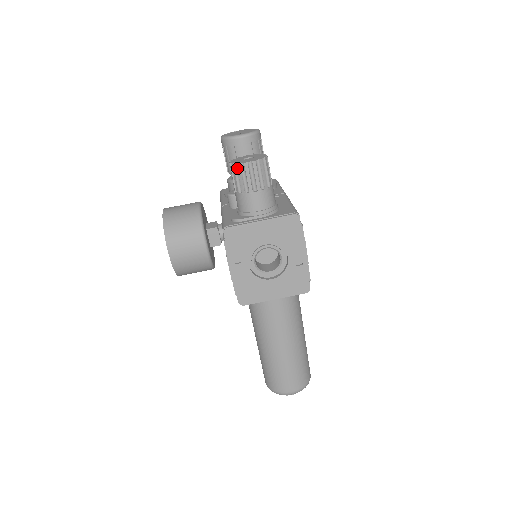
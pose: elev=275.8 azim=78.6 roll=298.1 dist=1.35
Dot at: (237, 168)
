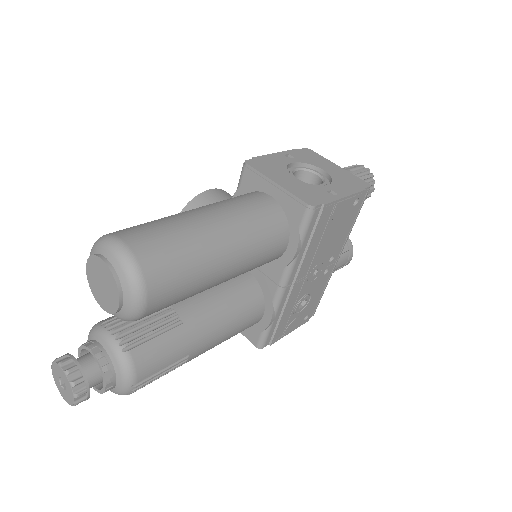
Dot at: occluded
